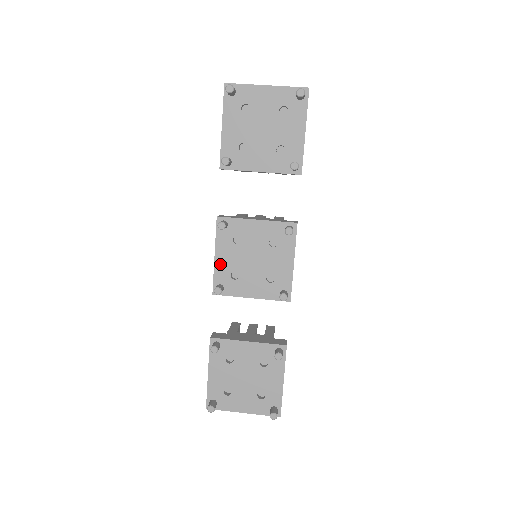
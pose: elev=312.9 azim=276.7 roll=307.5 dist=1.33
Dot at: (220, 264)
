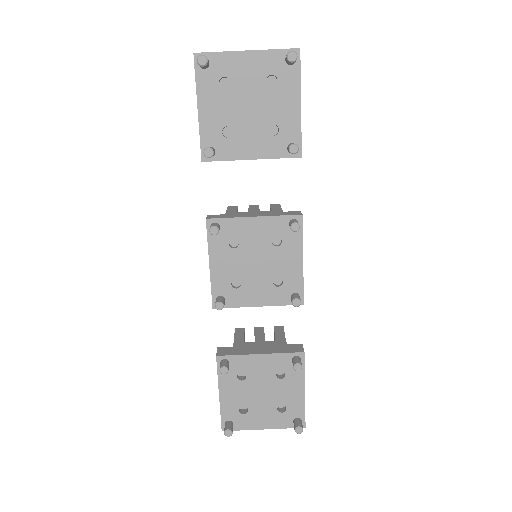
Dot at: (217, 273)
